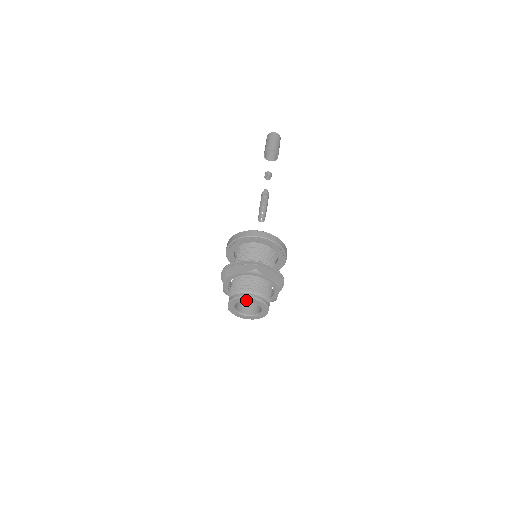
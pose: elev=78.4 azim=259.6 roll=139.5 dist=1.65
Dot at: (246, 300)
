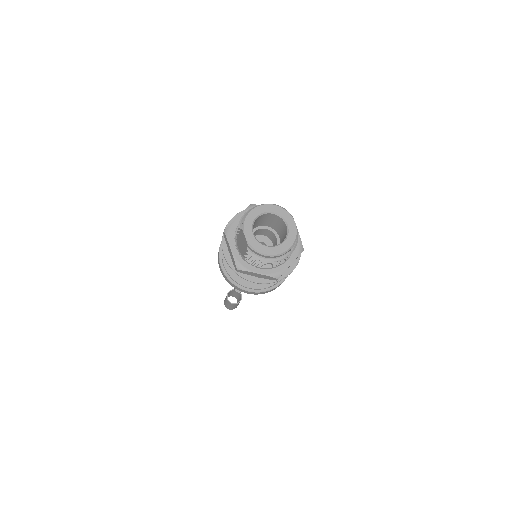
Dot at: (259, 212)
